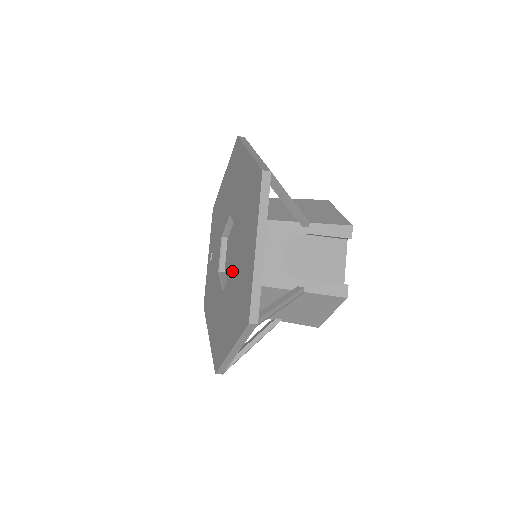
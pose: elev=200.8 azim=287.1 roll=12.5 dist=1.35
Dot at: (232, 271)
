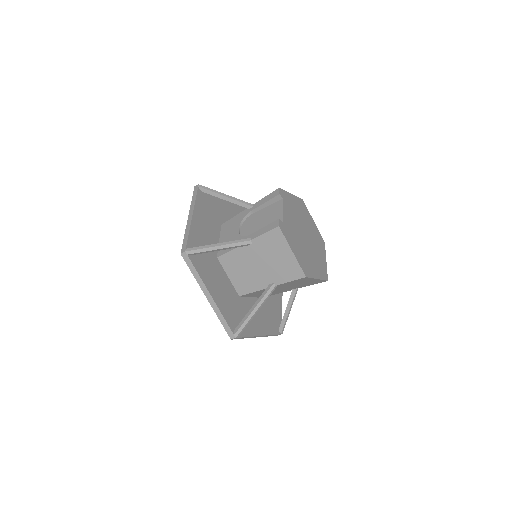
Dot at: occluded
